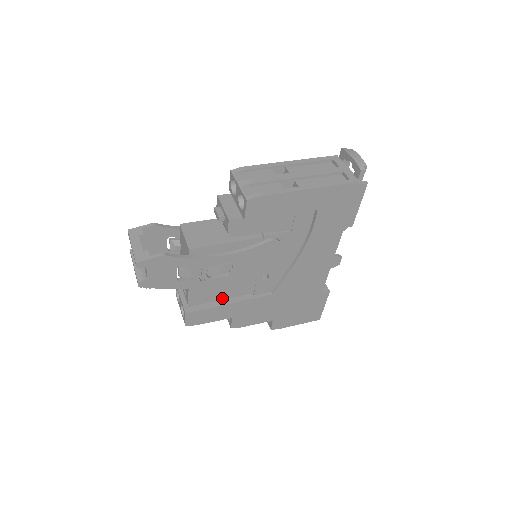
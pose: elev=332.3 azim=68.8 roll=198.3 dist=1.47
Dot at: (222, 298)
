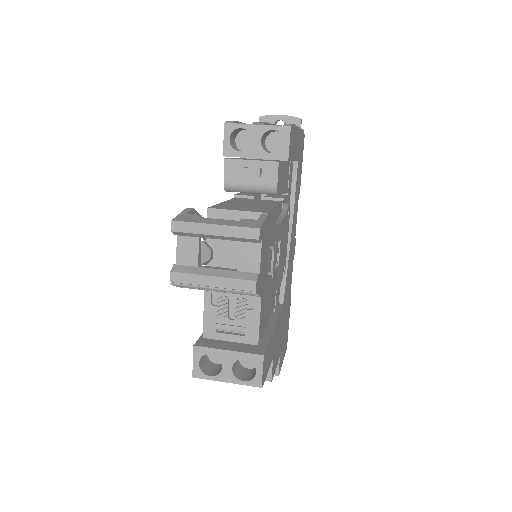
Dot at: (267, 321)
